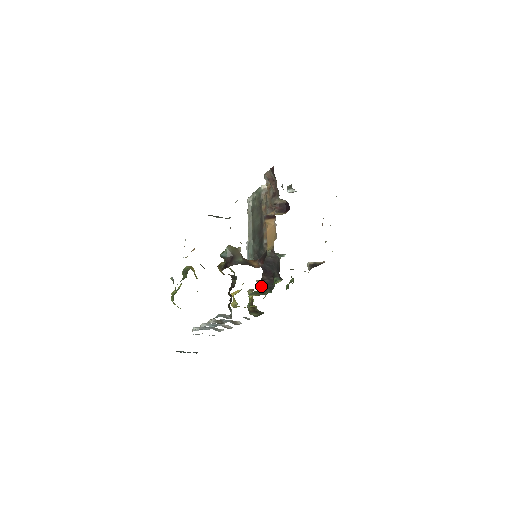
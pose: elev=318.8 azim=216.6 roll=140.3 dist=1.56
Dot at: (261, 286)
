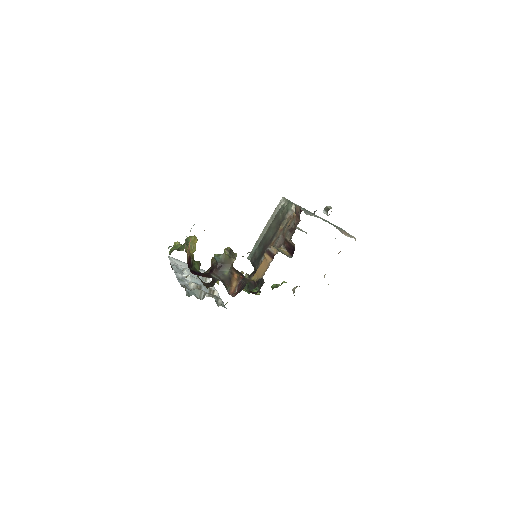
Dot at: occluded
